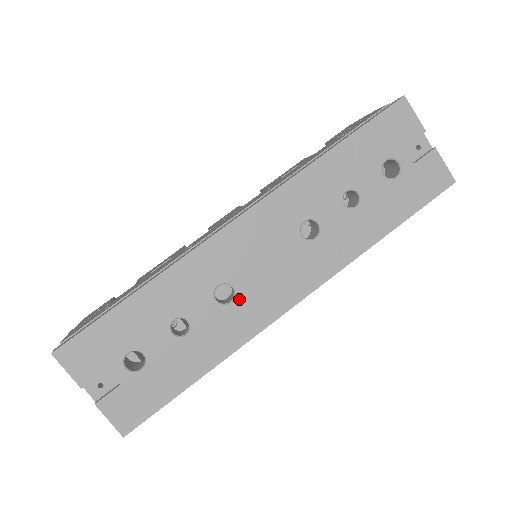
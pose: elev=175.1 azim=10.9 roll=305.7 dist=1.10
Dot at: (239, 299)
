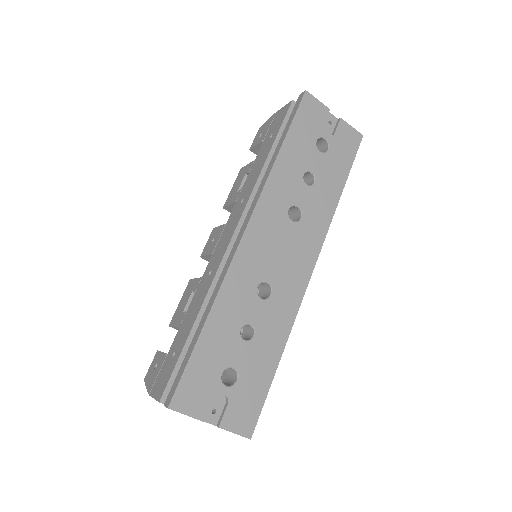
Dot at: (275, 289)
